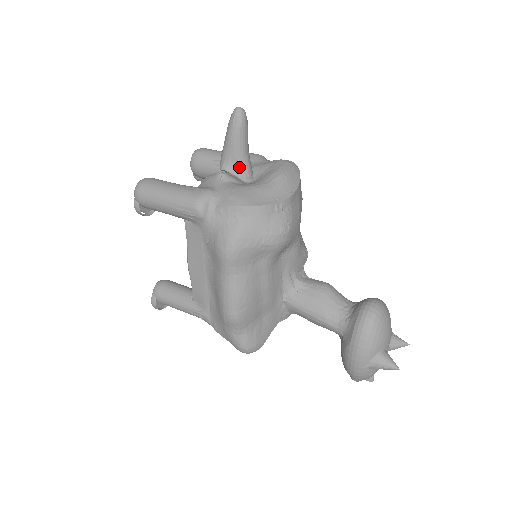
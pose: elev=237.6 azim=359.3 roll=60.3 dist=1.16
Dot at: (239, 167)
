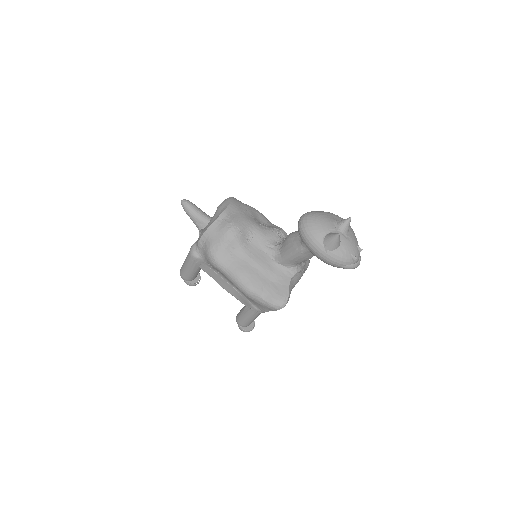
Dot at: (203, 223)
